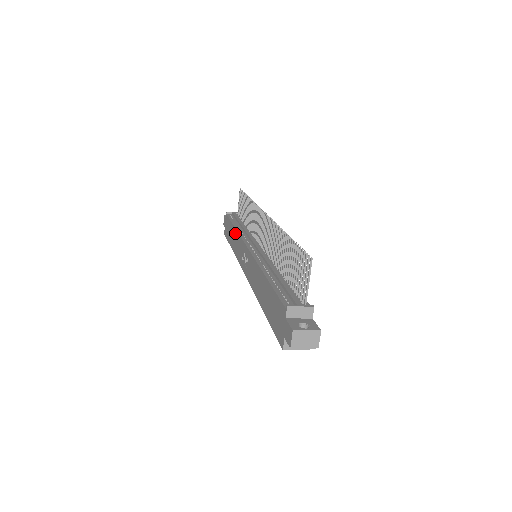
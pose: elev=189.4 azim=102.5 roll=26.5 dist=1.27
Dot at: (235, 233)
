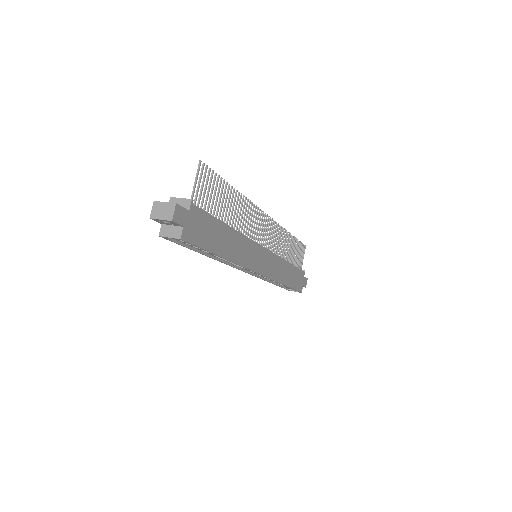
Dot at: occluded
